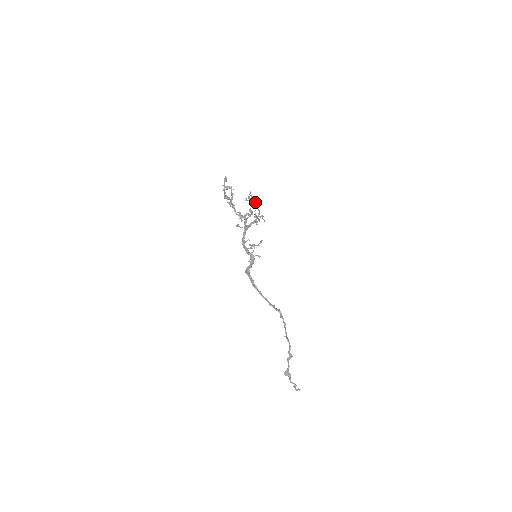
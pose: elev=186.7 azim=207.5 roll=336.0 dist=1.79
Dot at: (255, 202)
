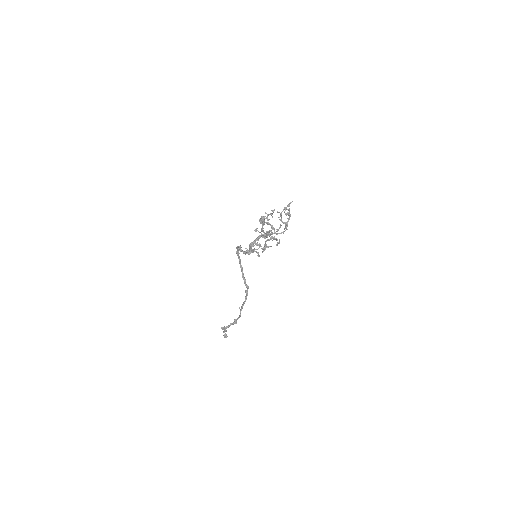
Dot at: (288, 219)
